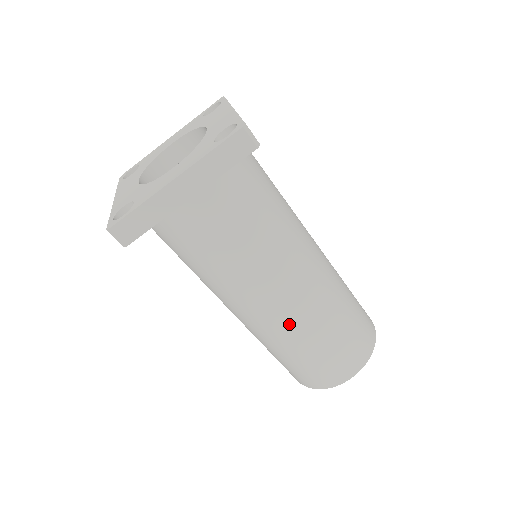
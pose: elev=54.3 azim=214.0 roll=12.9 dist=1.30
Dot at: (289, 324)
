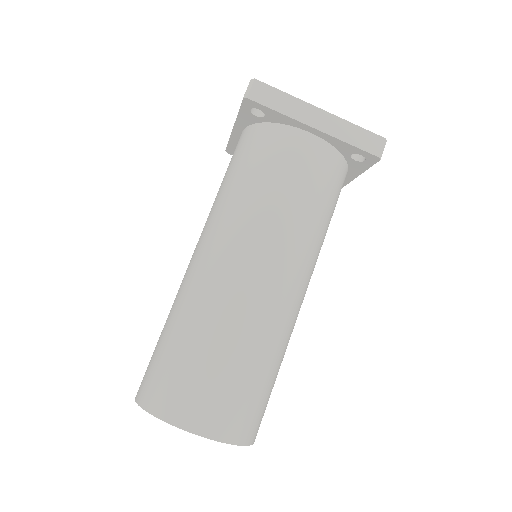
Dot at: (237, 301)
